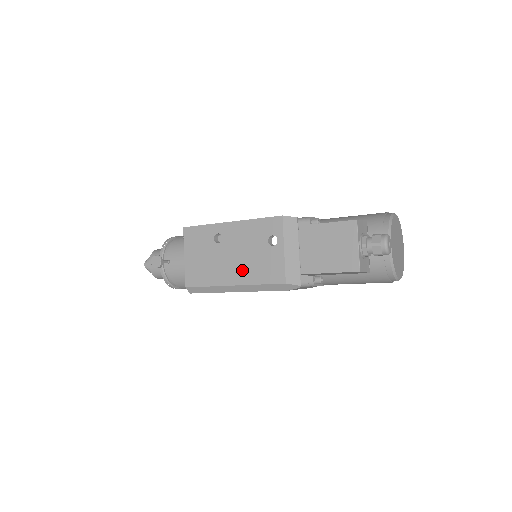
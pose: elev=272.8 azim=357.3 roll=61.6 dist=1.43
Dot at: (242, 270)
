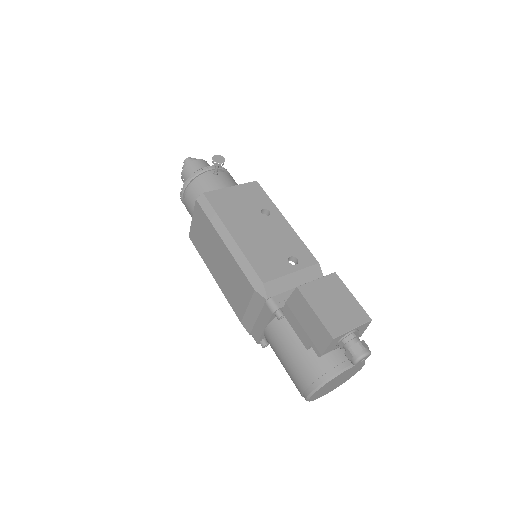
Dot at: (251, 240)
